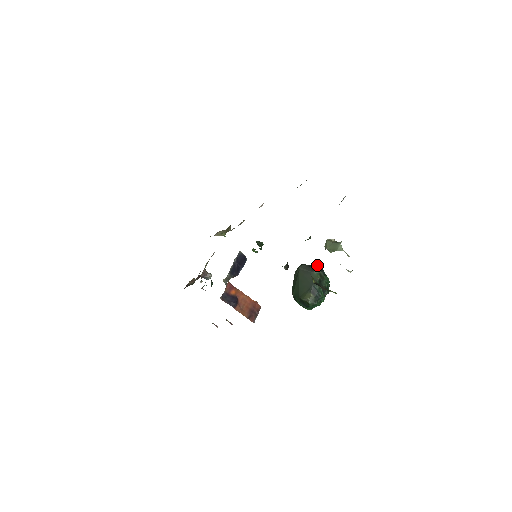
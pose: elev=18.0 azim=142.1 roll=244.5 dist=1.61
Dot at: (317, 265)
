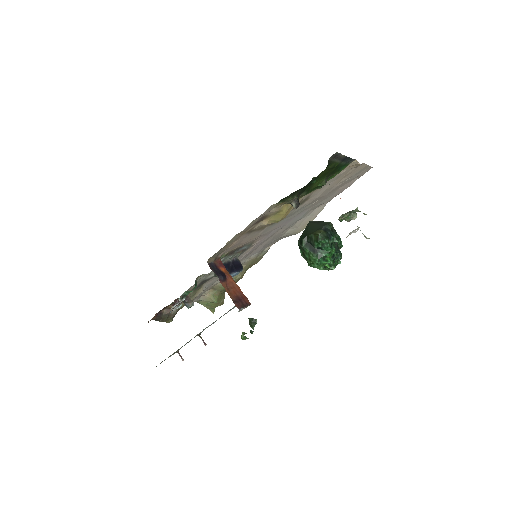
Dot at: occluded
